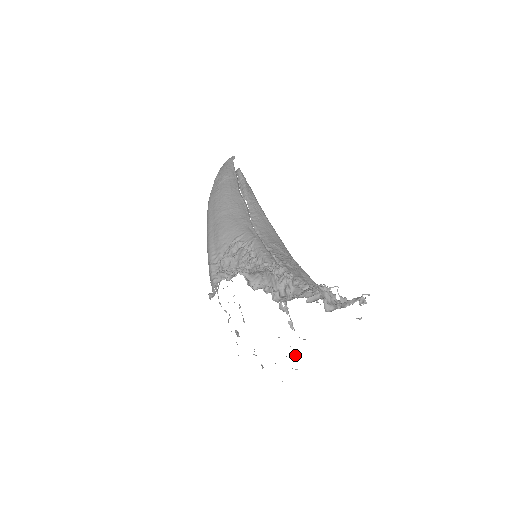
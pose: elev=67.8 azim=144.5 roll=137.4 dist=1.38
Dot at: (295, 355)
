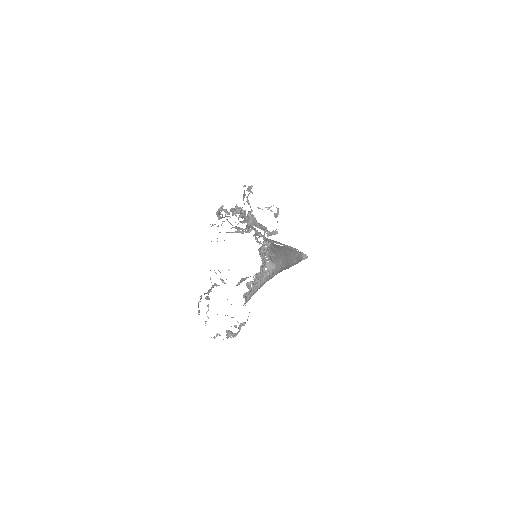
Dot at: (236, 327)
